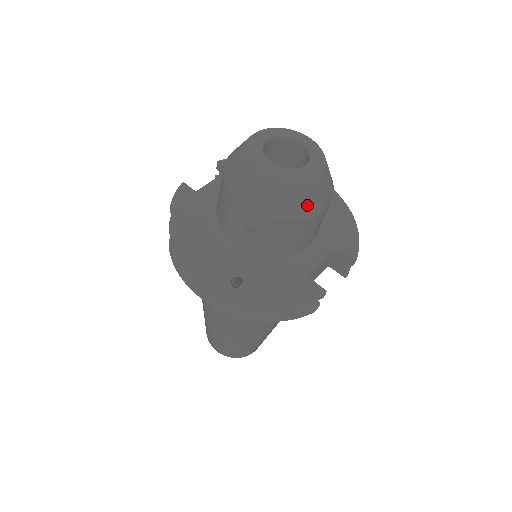
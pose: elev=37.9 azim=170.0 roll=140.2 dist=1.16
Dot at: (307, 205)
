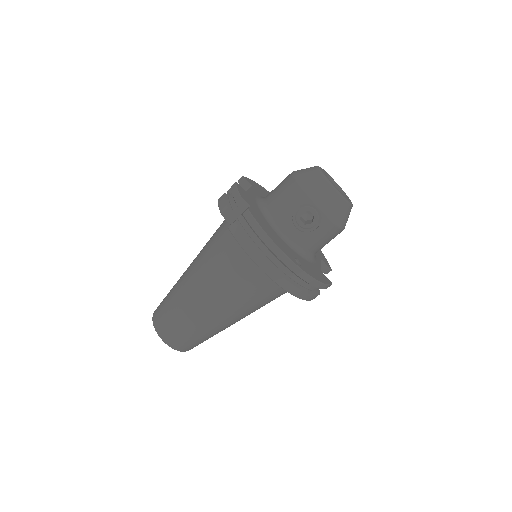
Dot at: (346, 221)
